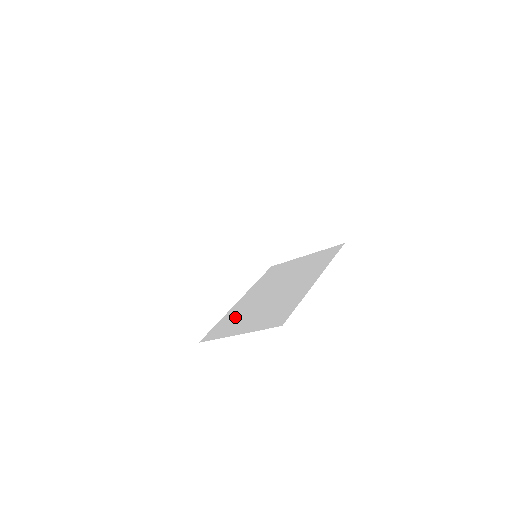
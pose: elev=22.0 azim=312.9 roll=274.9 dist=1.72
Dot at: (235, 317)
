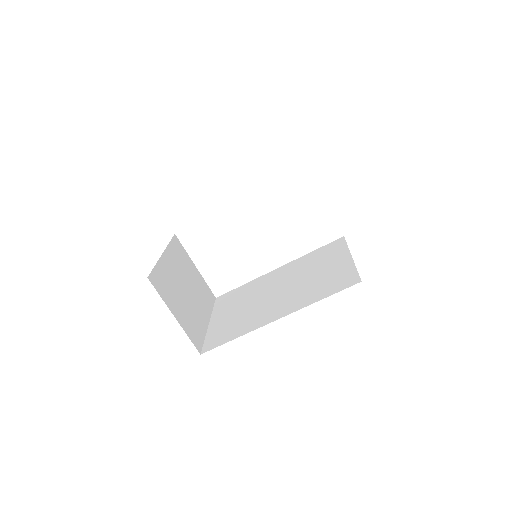
Dot at: (242, 294)
